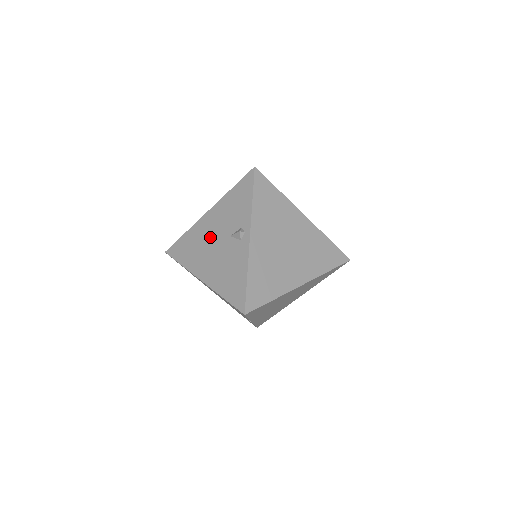
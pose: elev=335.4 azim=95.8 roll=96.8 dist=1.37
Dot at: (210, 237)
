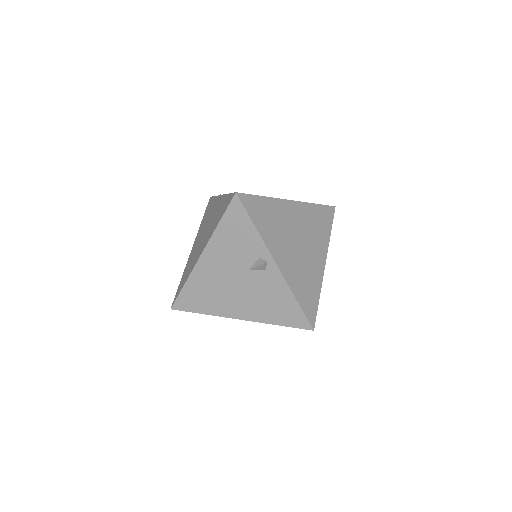
Dot at: (223, 278)
